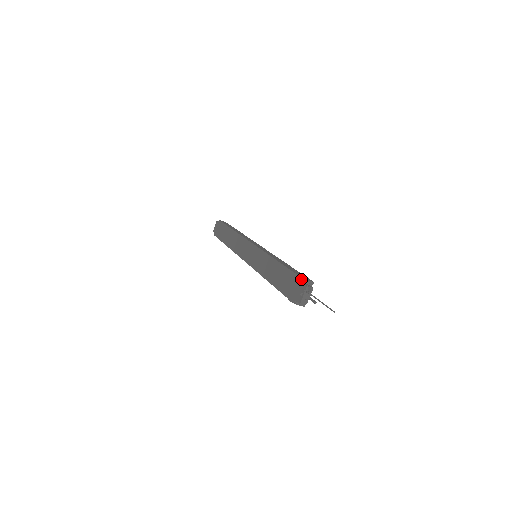
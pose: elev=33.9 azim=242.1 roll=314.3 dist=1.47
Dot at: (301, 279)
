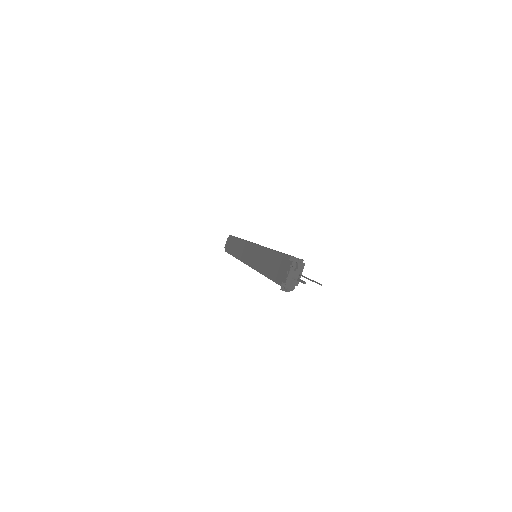
Dot at: (288, 256)
